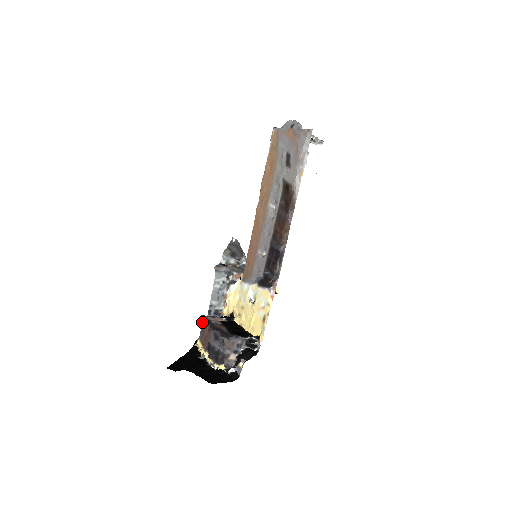
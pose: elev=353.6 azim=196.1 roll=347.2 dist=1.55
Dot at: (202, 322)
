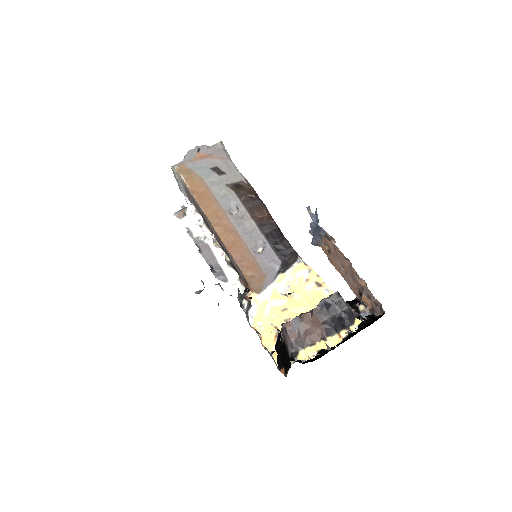
Dot at: (293, 323)
